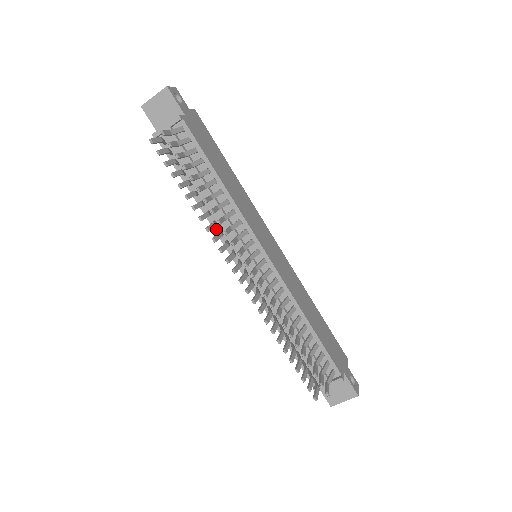
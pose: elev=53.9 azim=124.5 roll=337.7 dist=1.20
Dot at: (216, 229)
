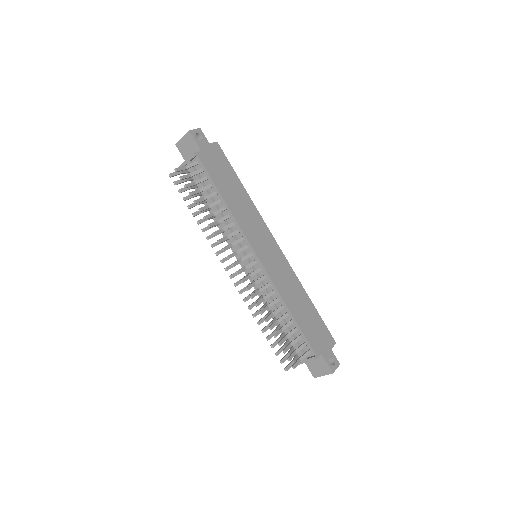
Dot at: (224, 235)
